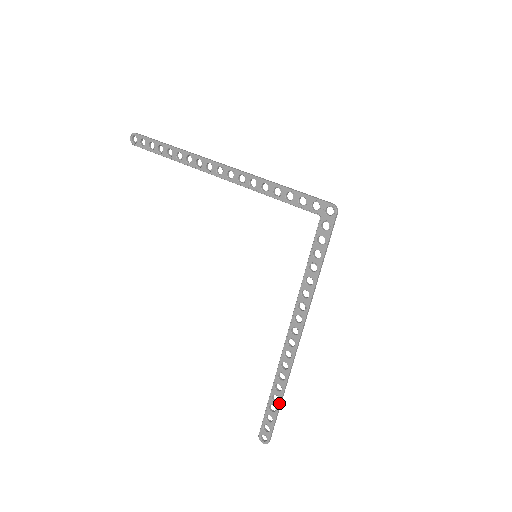
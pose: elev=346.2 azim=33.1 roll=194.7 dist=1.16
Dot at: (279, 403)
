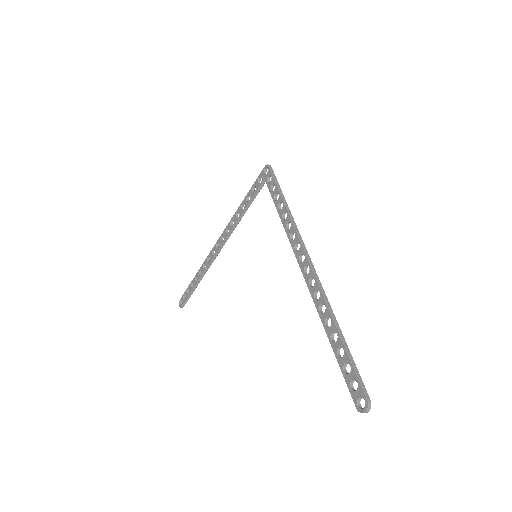
Dot at: (339, 336)
